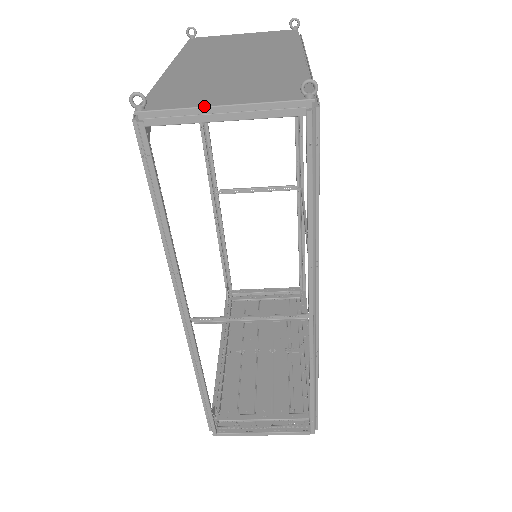
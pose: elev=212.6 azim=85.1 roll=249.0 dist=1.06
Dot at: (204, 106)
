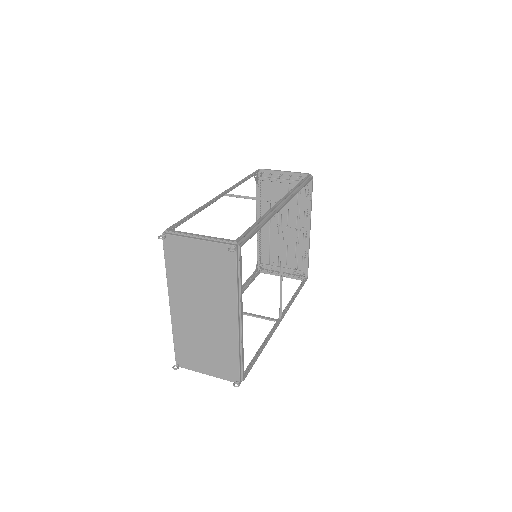
Dot at: occluded
